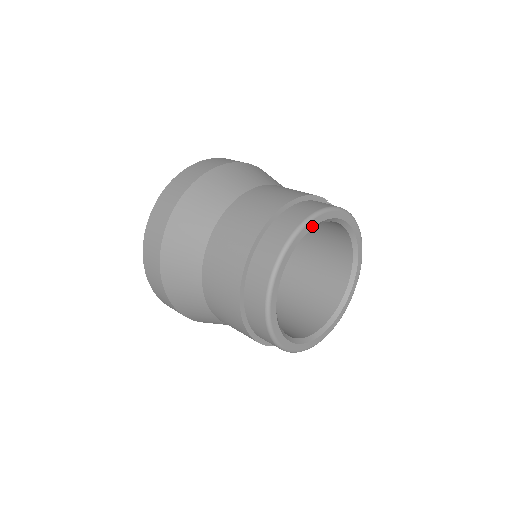
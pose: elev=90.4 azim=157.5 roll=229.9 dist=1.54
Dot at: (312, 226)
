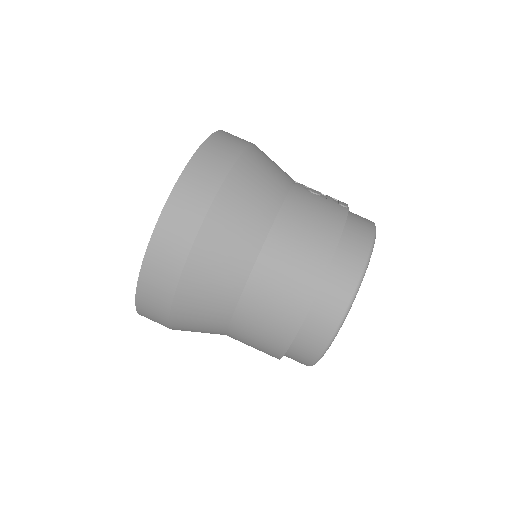
Dot at: occluded
